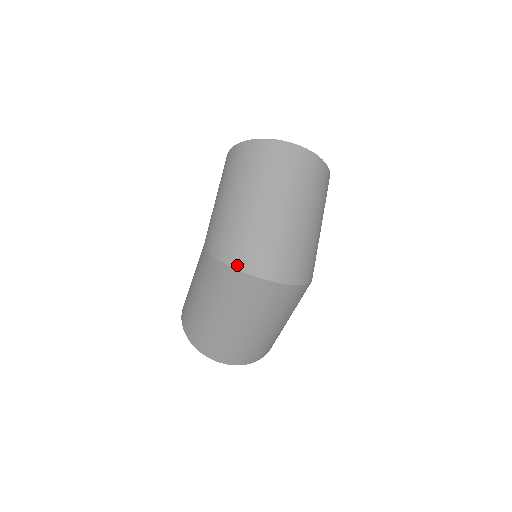
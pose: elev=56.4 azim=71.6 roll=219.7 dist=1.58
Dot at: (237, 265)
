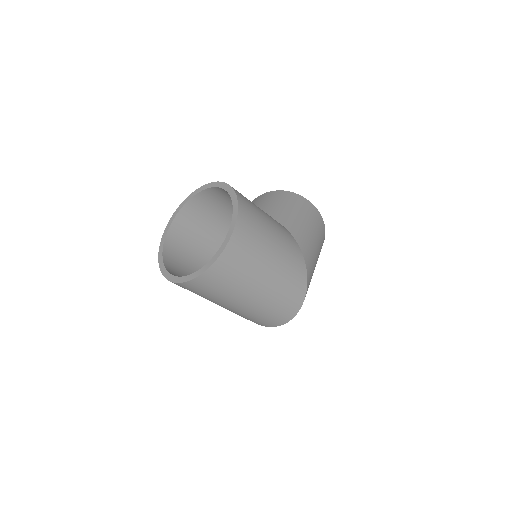
Dot at: occluded
